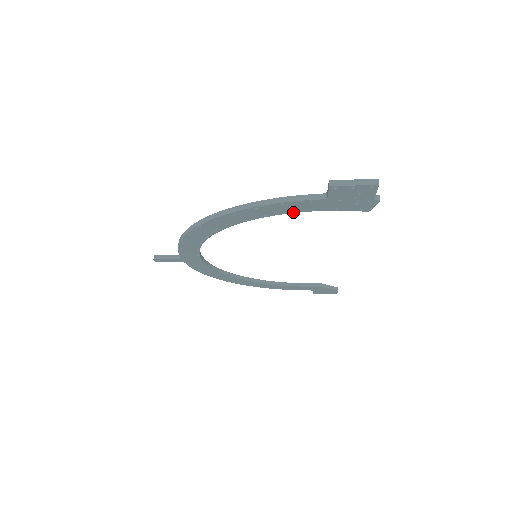
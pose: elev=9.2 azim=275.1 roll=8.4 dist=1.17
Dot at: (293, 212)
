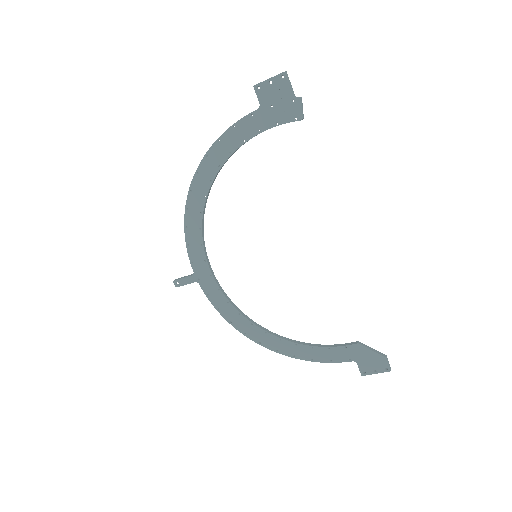
Dot at: (247, 140)
